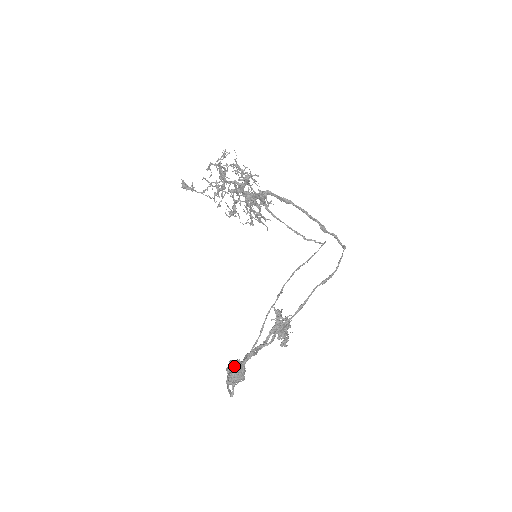
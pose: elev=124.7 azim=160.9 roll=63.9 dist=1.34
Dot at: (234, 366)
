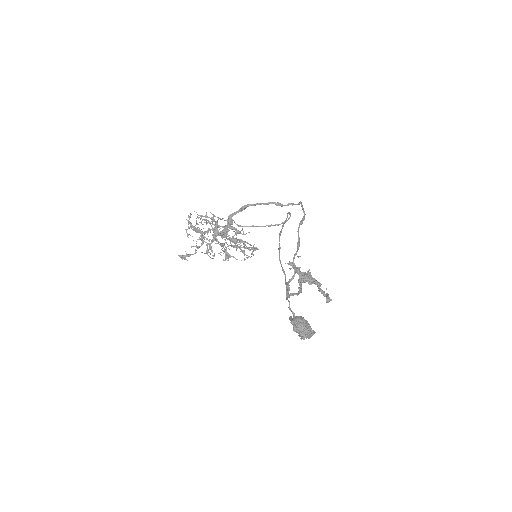
Dot at: (294, 320)
